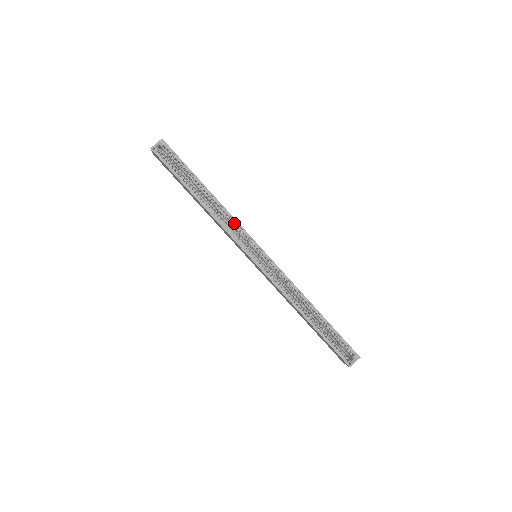
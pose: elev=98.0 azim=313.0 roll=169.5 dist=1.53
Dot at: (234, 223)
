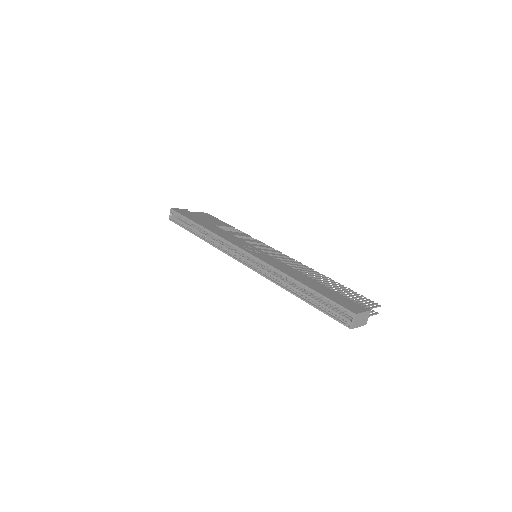
Dot at: occluded
